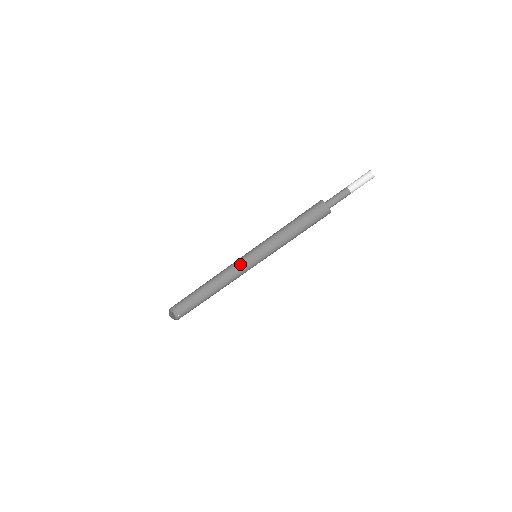
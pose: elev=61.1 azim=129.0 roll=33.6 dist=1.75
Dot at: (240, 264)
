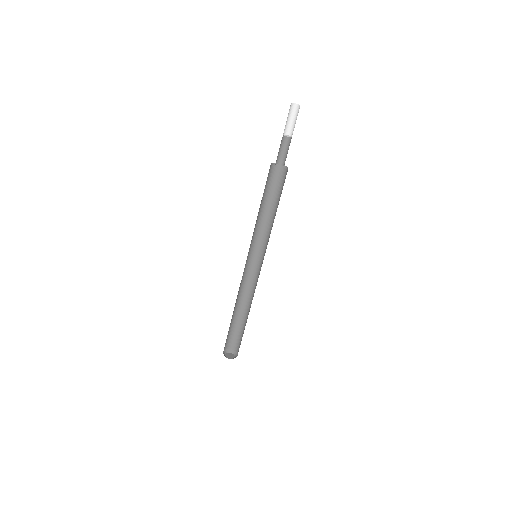
Dot at: (258, 276)
